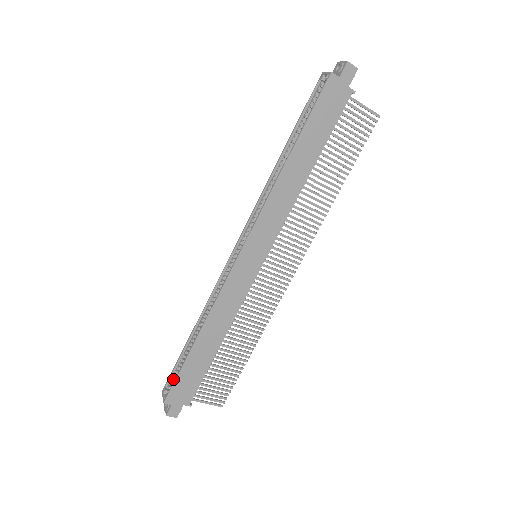
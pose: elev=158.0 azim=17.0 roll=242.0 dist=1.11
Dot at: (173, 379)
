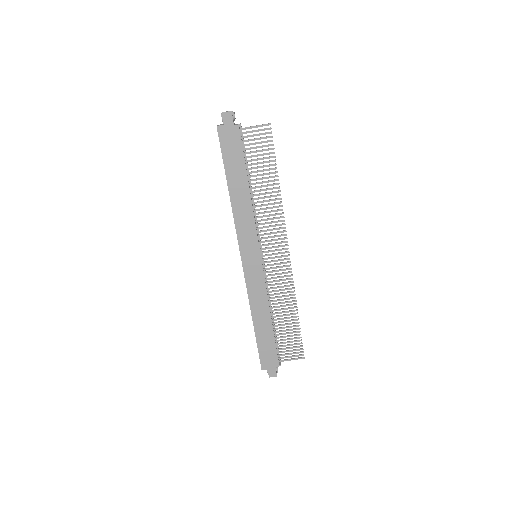
Dot at: occluded
